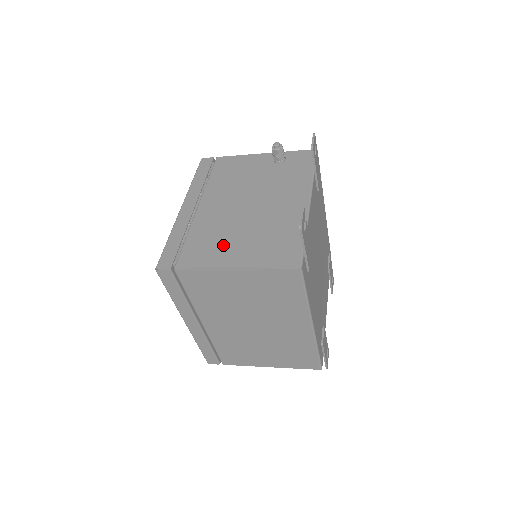
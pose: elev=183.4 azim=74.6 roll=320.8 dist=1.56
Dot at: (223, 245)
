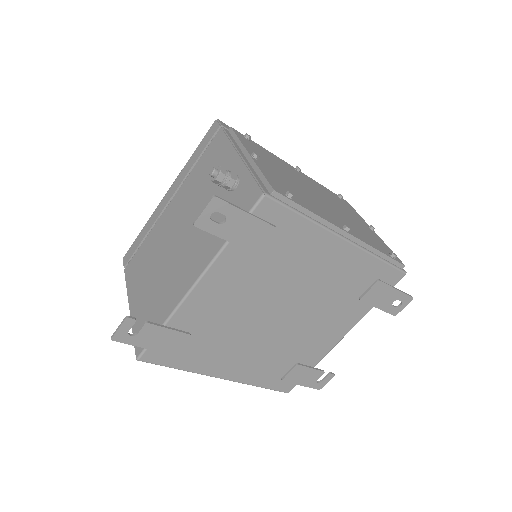
Dot at: (142, 275)
